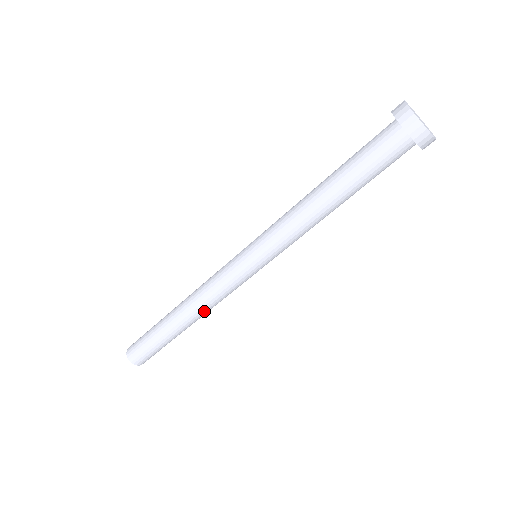
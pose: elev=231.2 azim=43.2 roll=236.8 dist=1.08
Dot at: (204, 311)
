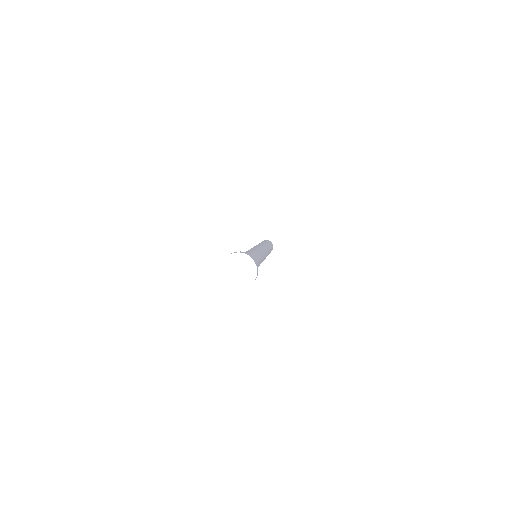
Dot at: occluded
